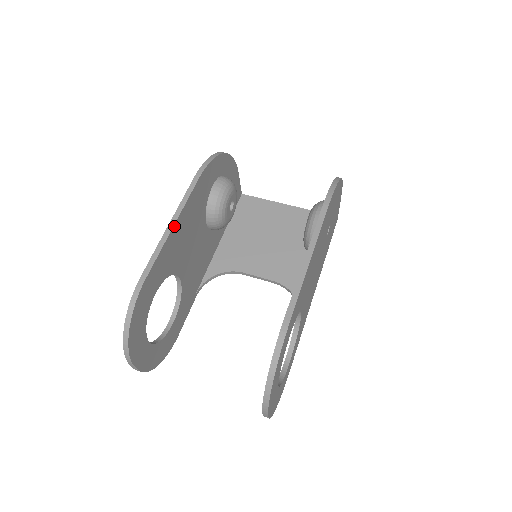
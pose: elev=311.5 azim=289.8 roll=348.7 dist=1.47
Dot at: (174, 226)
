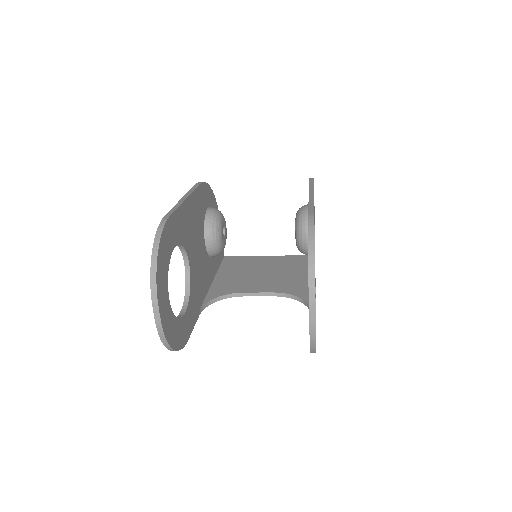
Dot at: (186, 199)
